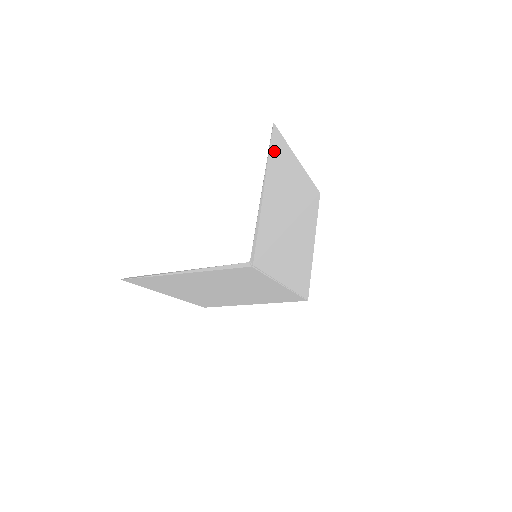
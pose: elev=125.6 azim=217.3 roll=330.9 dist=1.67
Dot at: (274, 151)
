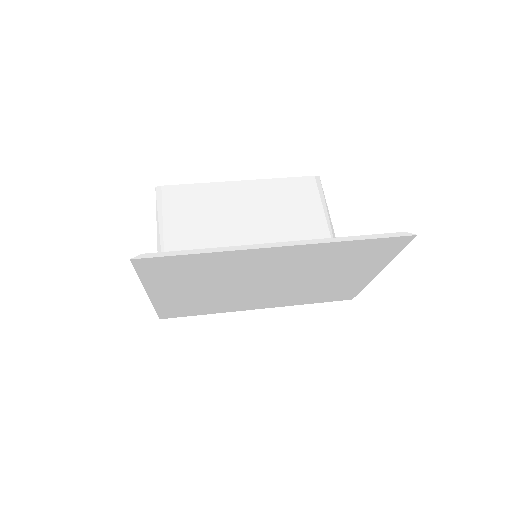
Dot at: (155, 271)
